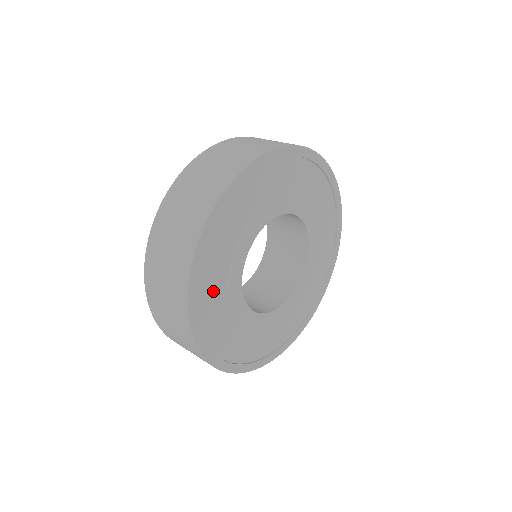
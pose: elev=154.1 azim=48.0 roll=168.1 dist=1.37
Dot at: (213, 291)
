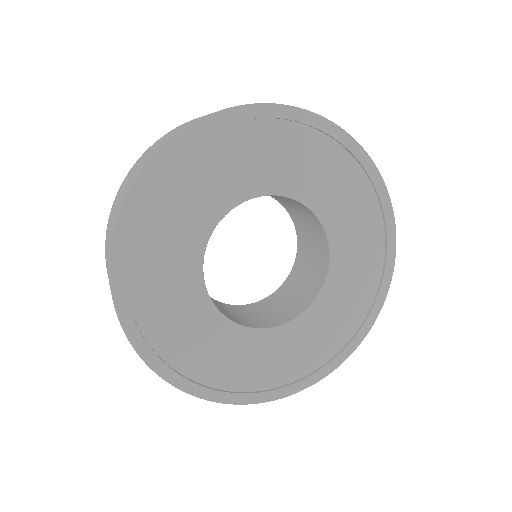
Dot at: (174, 330)
